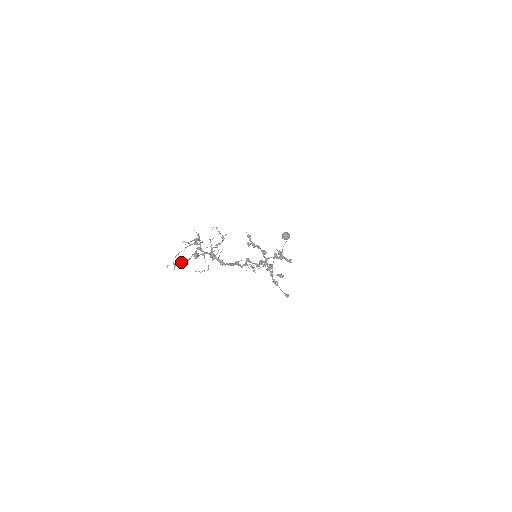
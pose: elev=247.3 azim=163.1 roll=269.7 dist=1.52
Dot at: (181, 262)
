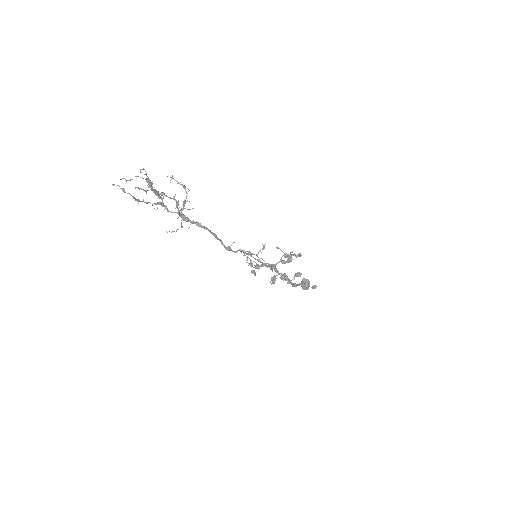
Dot at: (136, 200)
